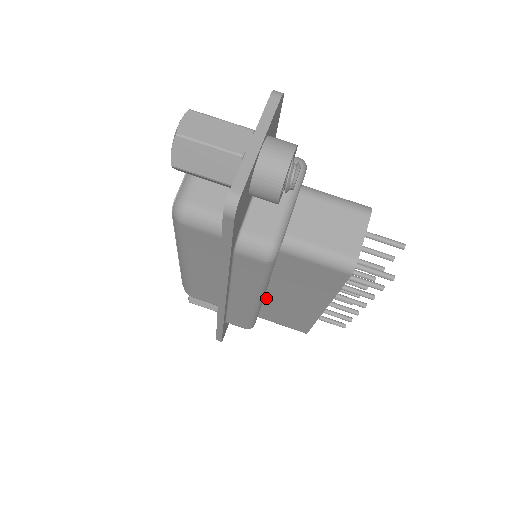
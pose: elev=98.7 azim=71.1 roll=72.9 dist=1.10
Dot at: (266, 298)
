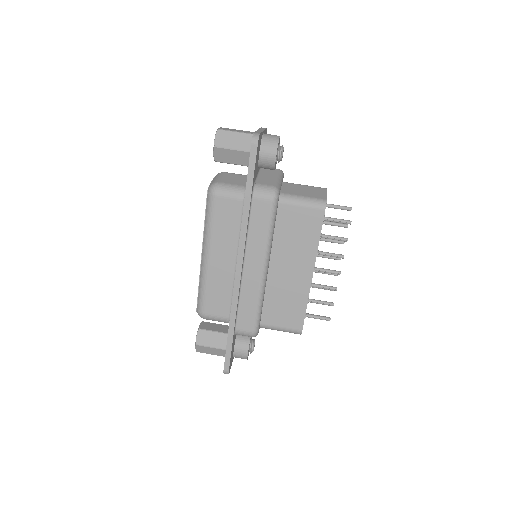
Dot at: (268, 282)
